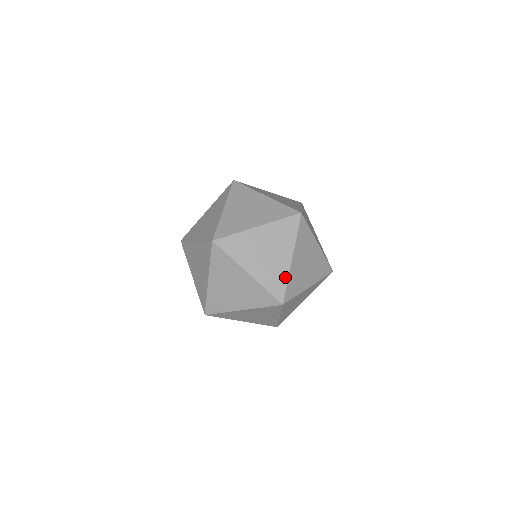
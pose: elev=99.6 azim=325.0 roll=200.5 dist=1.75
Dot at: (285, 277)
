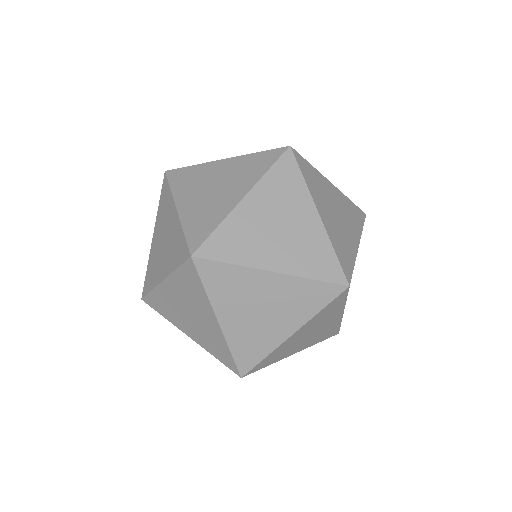
Dot at: (337, 325)
